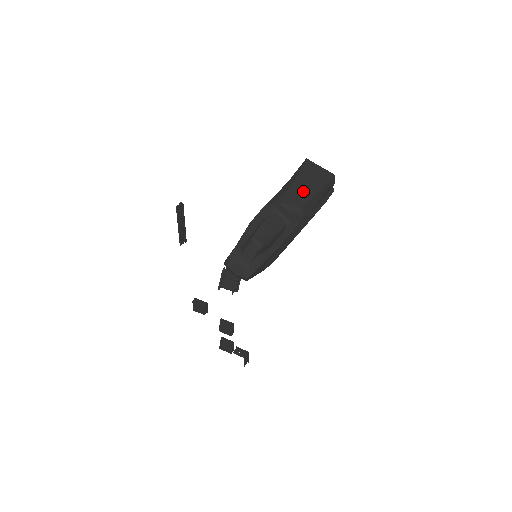
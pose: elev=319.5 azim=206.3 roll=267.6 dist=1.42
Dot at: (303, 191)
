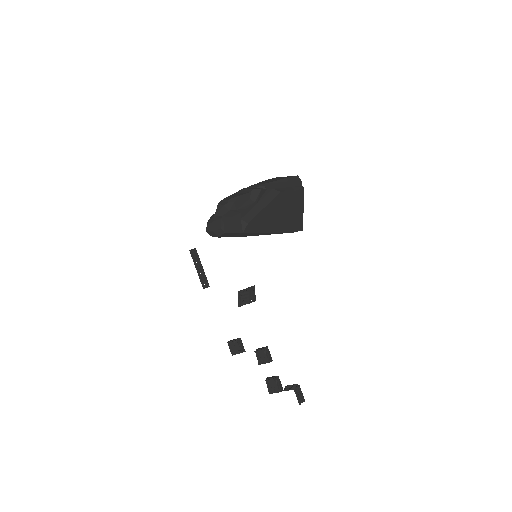
Dot at: occluded
